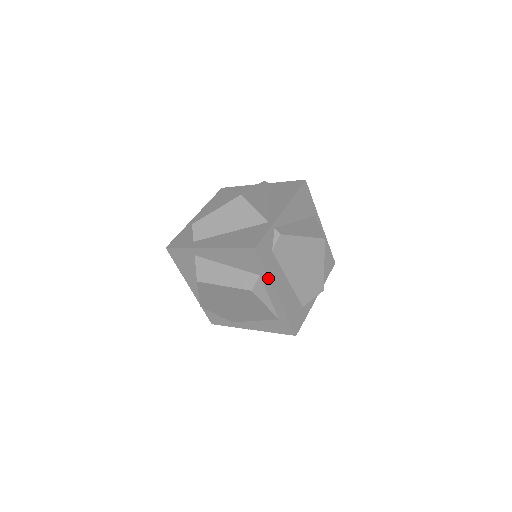
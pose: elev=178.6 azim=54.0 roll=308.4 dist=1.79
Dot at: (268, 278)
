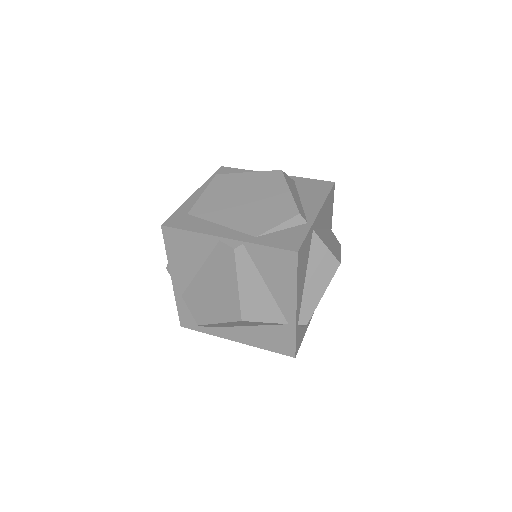
Dot at: (306, 330)
